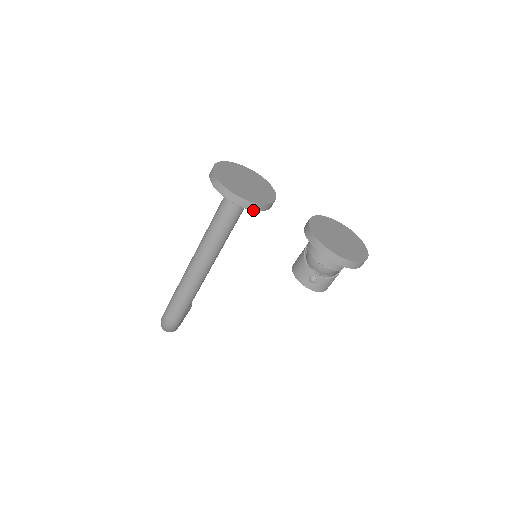
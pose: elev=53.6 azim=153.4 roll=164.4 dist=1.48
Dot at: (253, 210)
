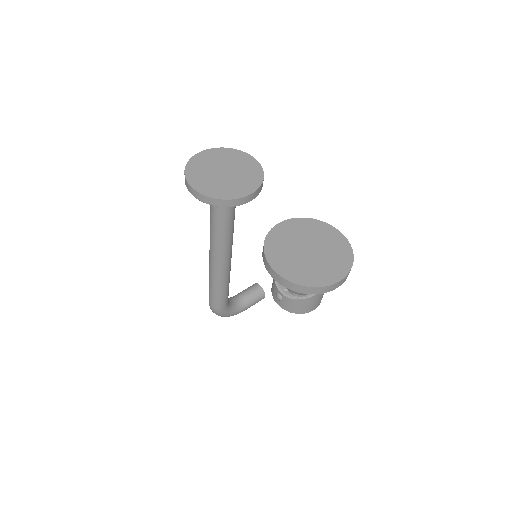
Dot at: (213, 205)
